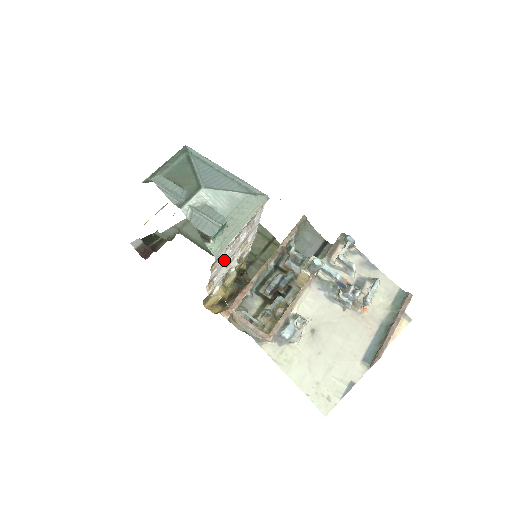
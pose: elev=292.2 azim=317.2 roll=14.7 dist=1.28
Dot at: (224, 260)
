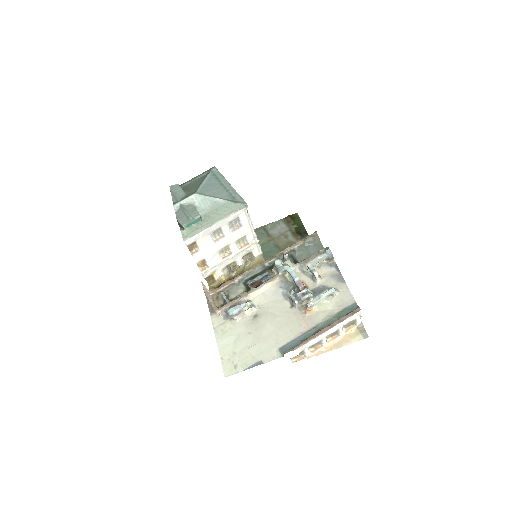
Dot at: (208, 248)
